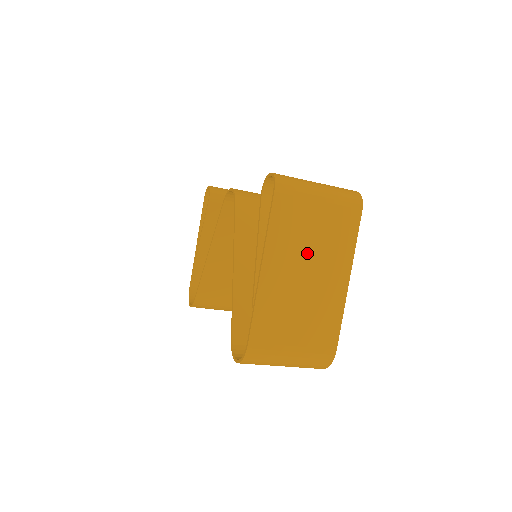
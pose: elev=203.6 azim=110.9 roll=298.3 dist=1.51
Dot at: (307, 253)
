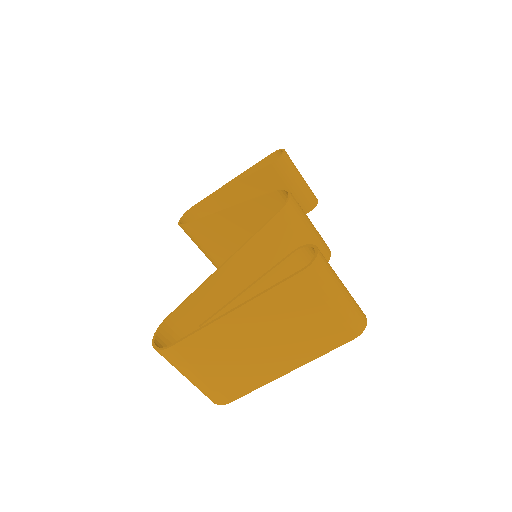
Dot at: (279, 330)
